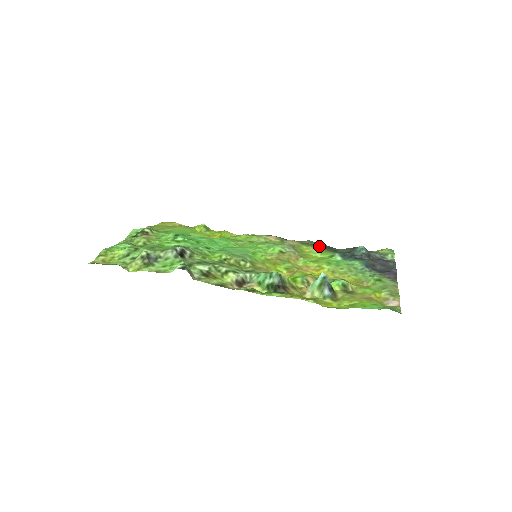
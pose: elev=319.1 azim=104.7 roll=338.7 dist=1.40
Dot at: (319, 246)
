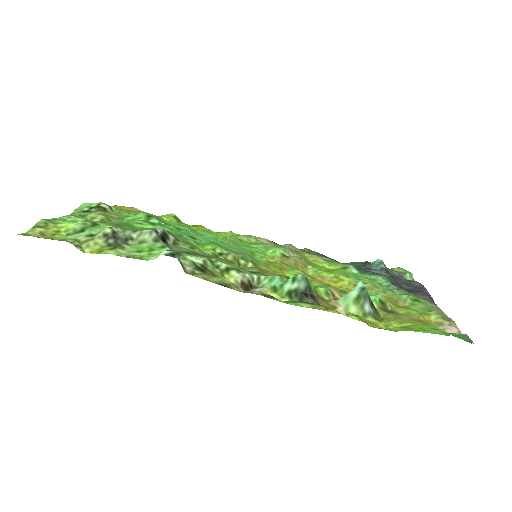
Dot at: occluded
